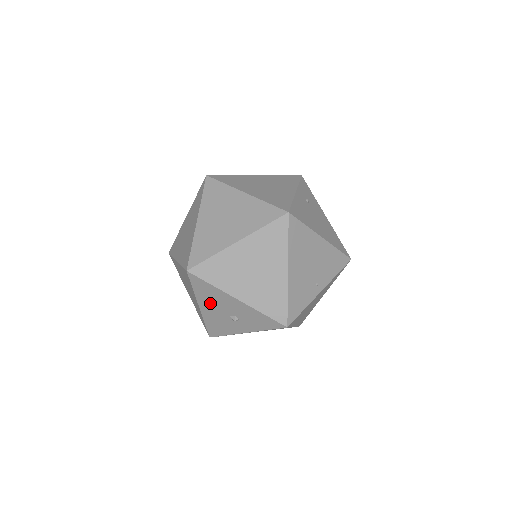
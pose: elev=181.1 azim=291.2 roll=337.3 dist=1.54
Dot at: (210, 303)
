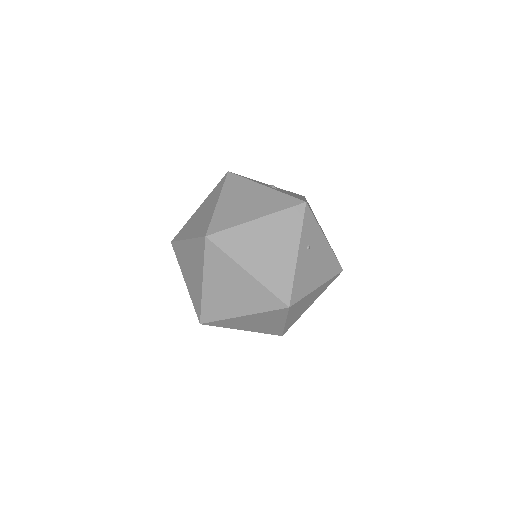
Dot at: occluded
